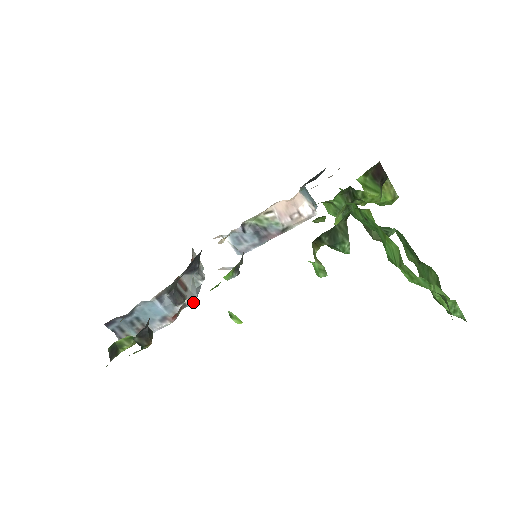
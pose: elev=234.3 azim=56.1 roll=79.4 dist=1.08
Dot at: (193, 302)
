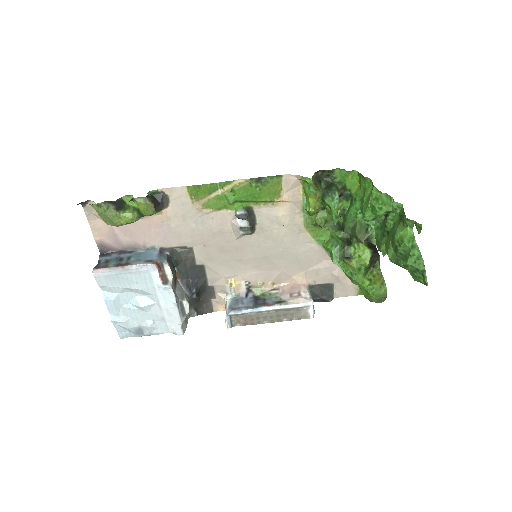
Dot at: (173, 288)
